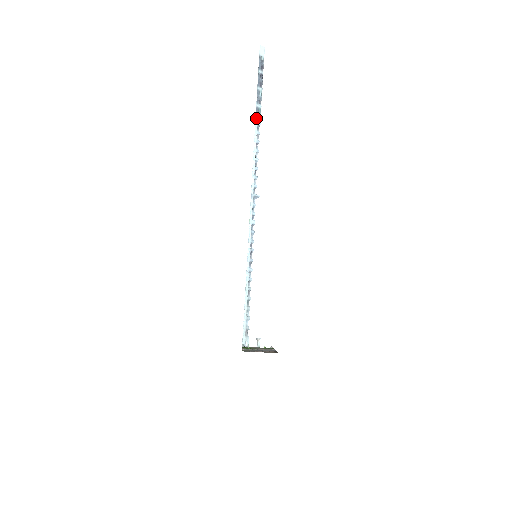
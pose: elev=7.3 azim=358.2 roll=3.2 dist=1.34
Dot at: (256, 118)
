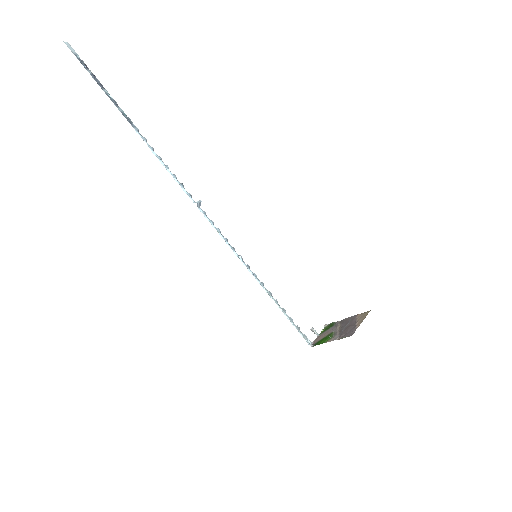
Dot at: occluded
